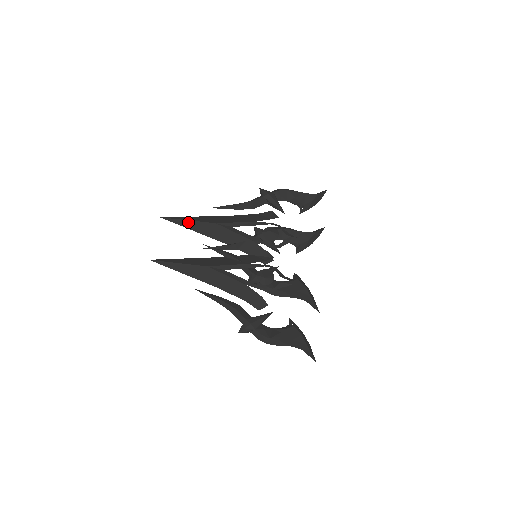
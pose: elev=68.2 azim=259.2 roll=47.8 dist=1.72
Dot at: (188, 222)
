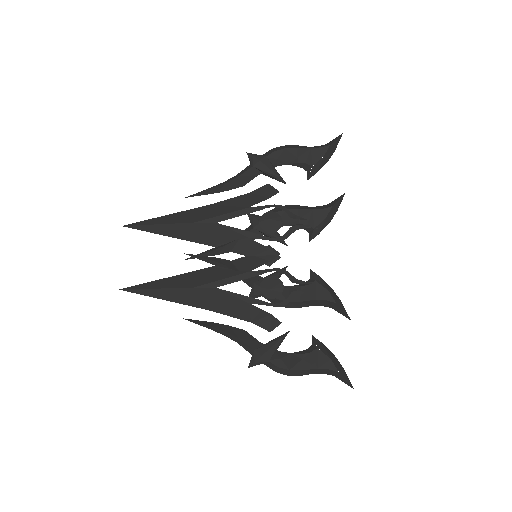
Dot at: (158, 226)
